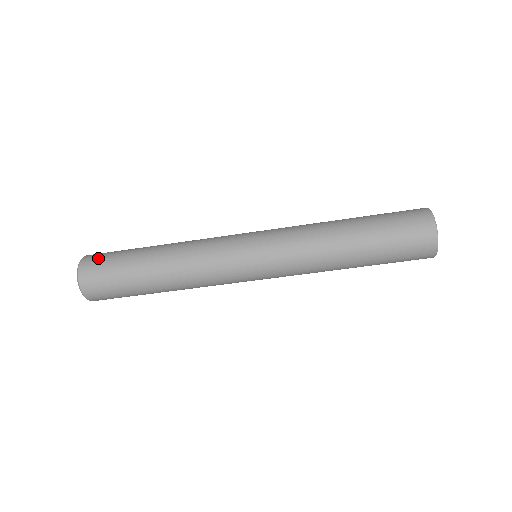
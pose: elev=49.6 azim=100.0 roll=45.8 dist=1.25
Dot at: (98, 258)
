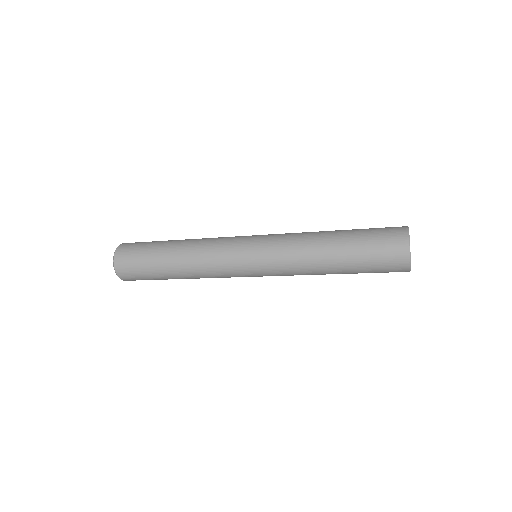
Dot at: (130, 248)
